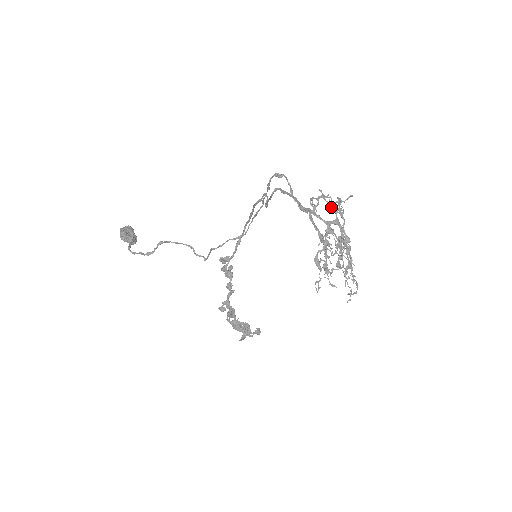
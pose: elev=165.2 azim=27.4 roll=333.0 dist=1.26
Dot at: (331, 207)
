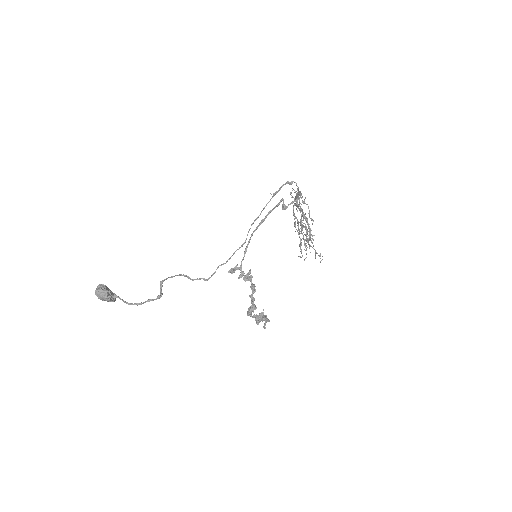
Dot at: occluded
